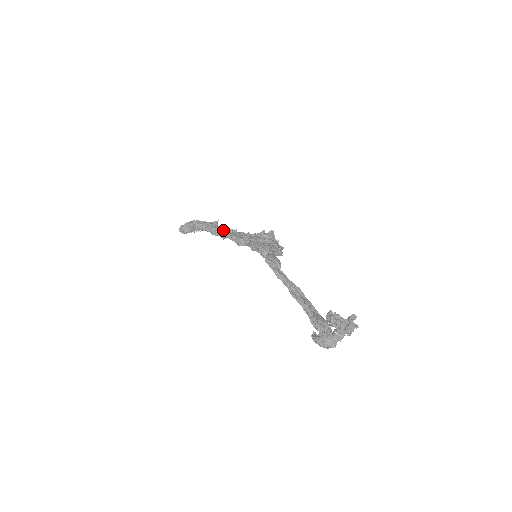
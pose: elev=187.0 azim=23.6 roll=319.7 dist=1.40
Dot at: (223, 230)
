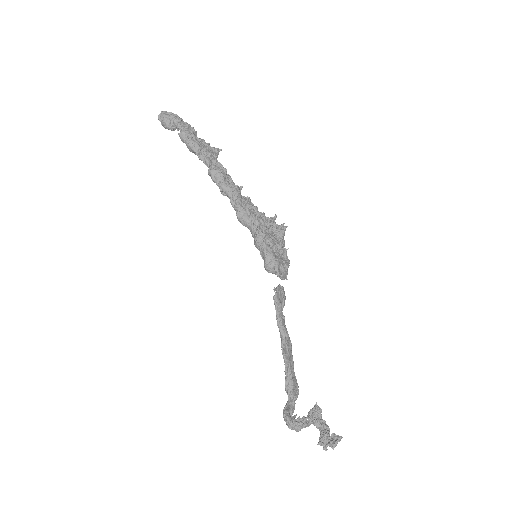
Dot at: (228, 185)
